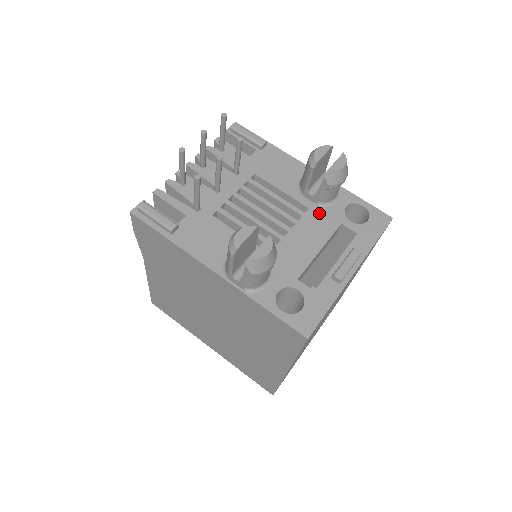
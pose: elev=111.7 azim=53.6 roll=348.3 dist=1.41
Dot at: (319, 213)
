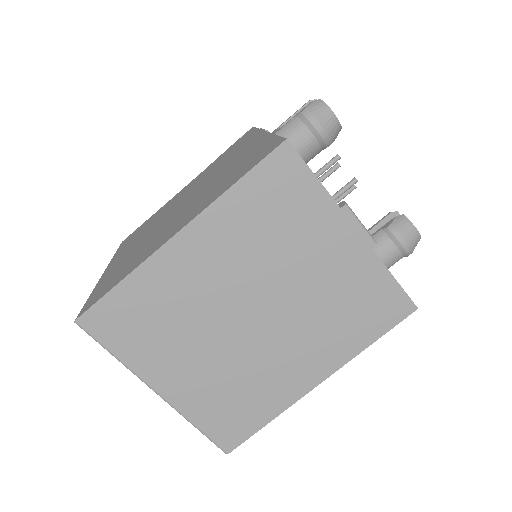
Dot at: occluded
